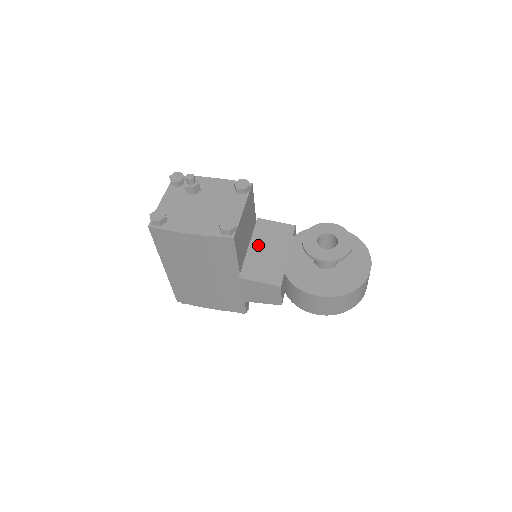
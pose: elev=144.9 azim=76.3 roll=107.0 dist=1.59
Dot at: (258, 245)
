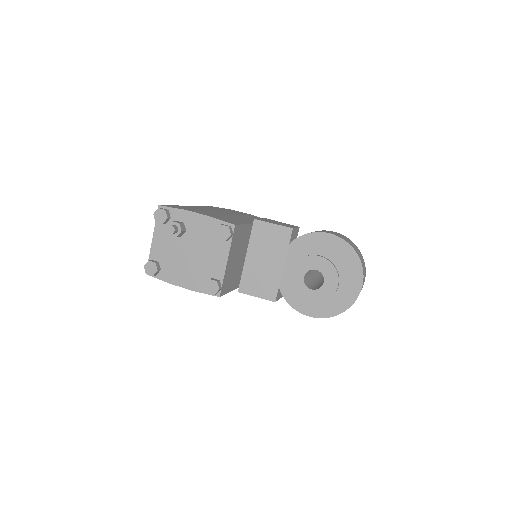
Dot at: (255, 255)
